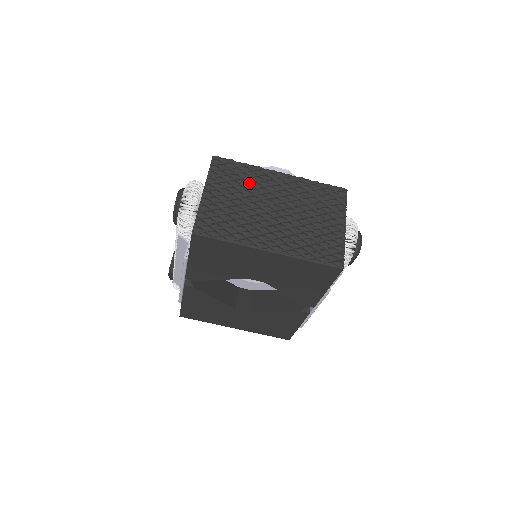
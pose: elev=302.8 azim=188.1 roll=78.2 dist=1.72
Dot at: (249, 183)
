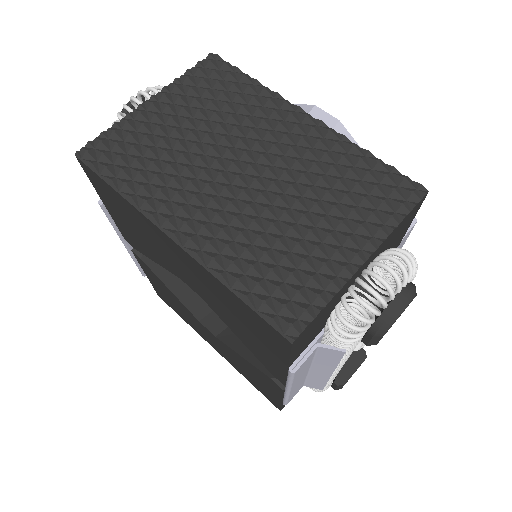
Dot at: (236, 113)
